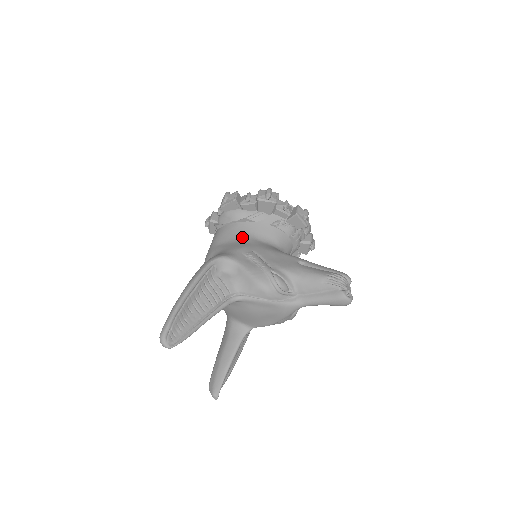
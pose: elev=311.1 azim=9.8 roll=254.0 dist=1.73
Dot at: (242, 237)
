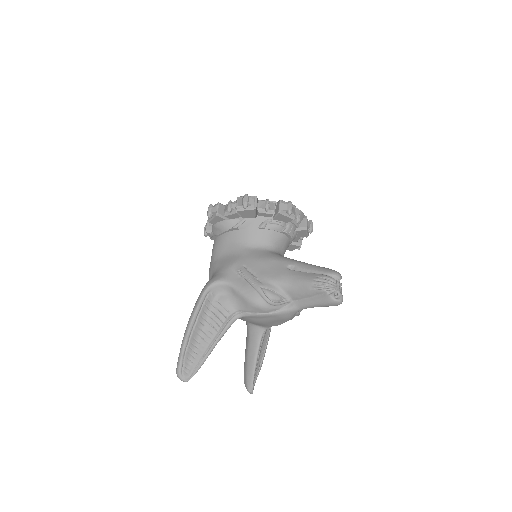
Dot at: (234, 248)
